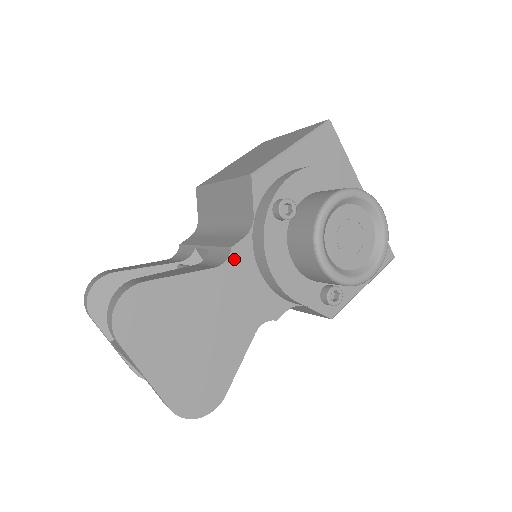
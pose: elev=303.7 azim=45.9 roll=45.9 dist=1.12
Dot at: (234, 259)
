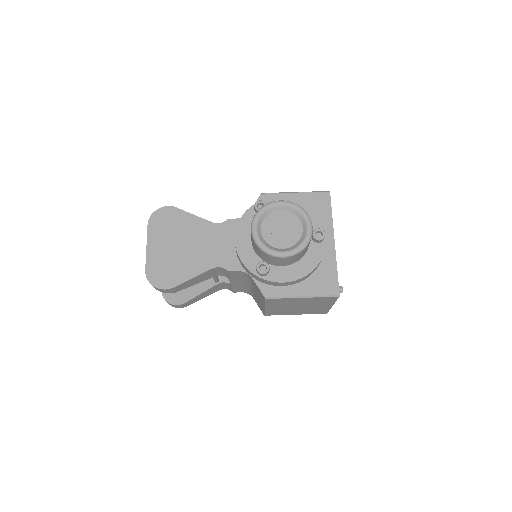
Dot at: (225, 225)
